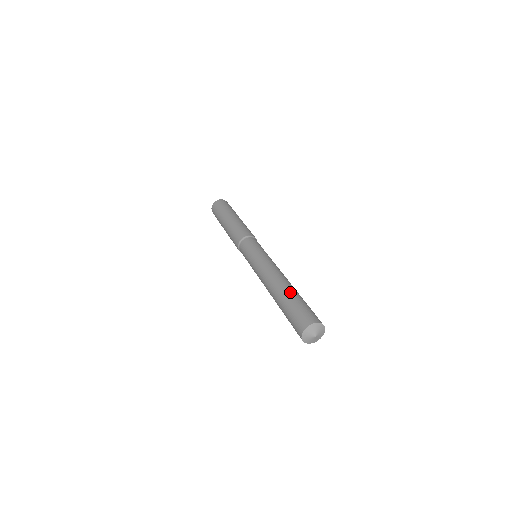
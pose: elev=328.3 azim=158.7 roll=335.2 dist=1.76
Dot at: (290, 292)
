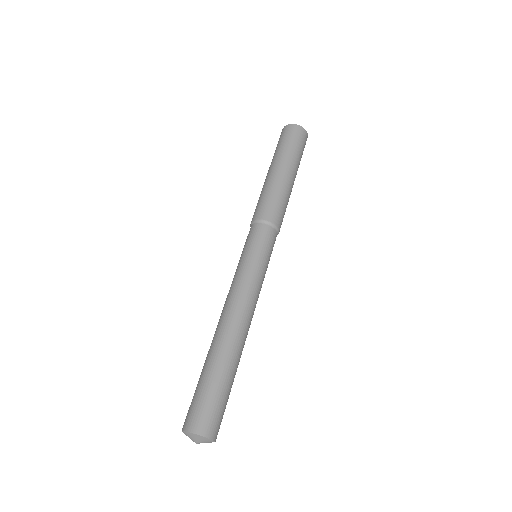
Dot at: (220, 361)
